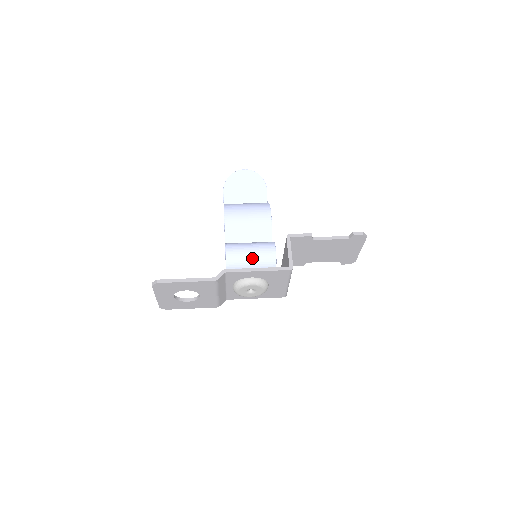
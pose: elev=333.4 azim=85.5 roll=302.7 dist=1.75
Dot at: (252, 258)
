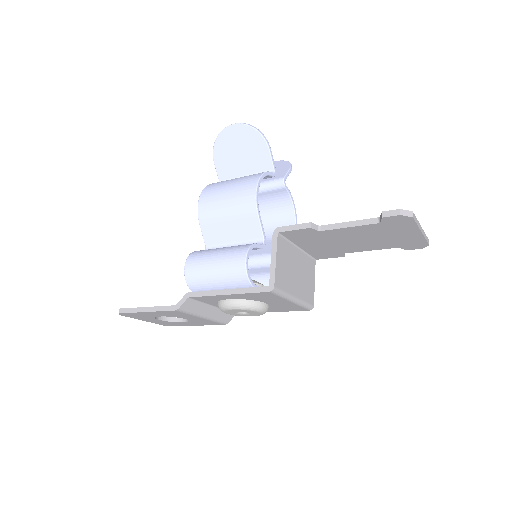
Dot at: (216, 276)
